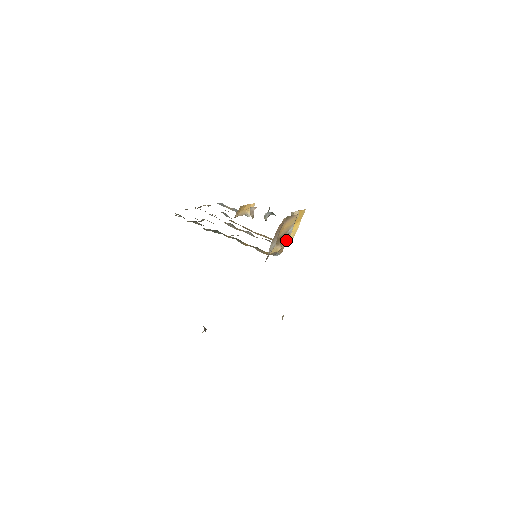
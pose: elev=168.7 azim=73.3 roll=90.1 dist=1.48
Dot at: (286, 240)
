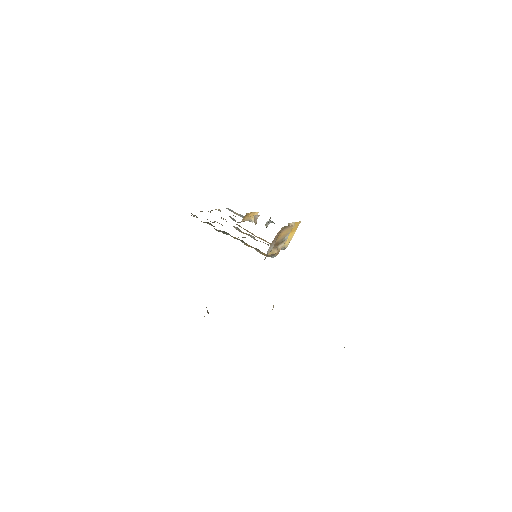
Dot at: (282, 245)
